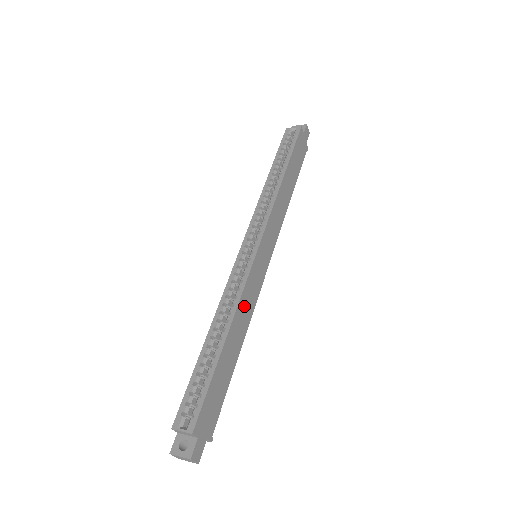
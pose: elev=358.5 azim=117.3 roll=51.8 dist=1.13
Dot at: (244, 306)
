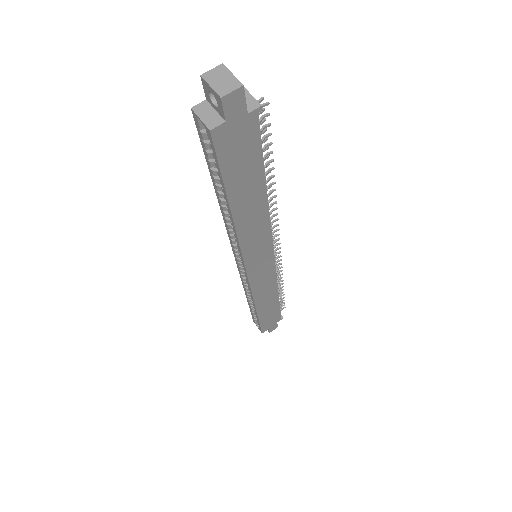
Dot at: (262, 293)
